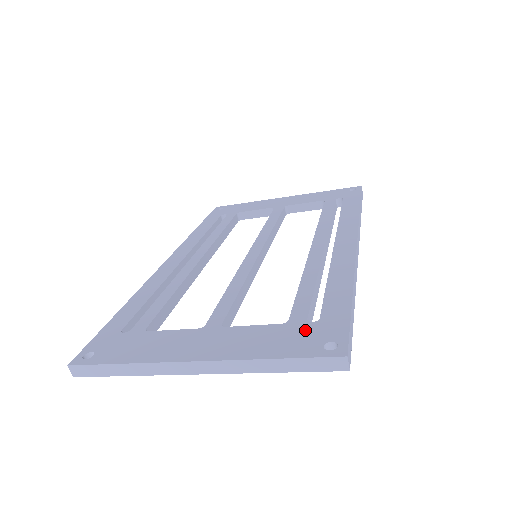
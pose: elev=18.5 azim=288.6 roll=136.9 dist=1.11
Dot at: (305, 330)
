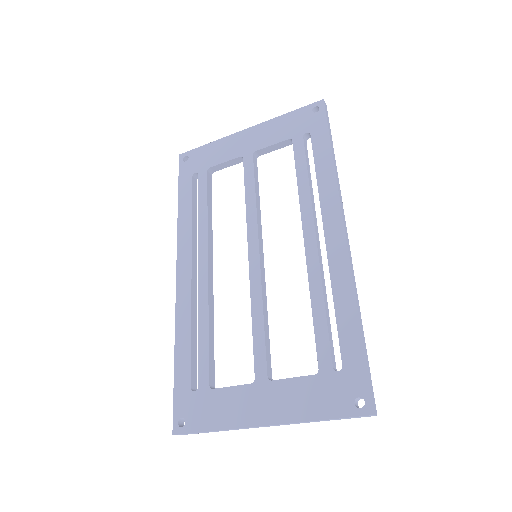
Dot at: (335, 383)
